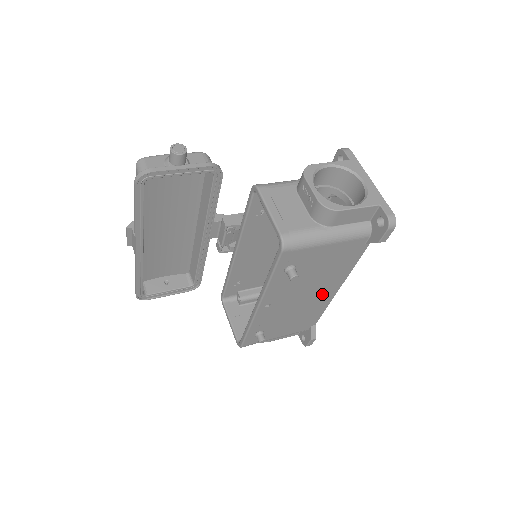
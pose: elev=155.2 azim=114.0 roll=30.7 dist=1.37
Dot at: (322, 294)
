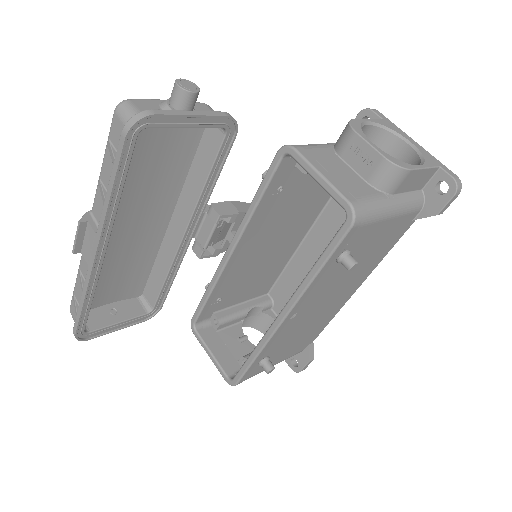
Dot at: (342, 296)
